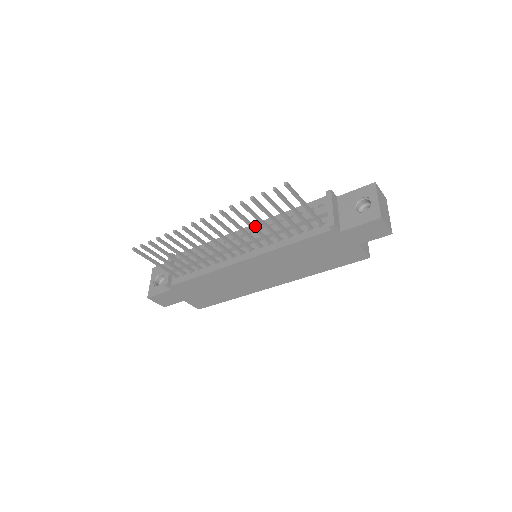
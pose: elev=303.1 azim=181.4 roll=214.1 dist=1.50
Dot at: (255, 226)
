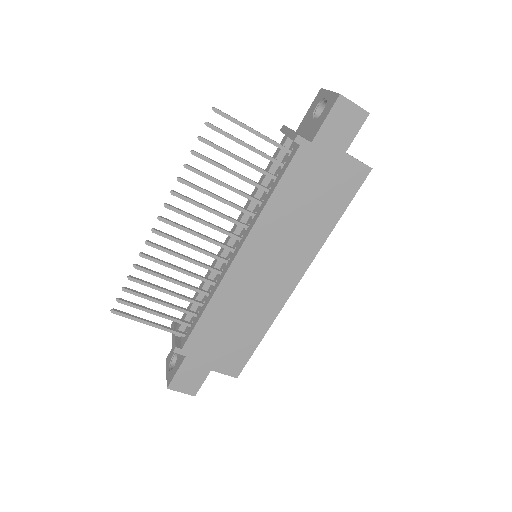
Dot at: (222, 198)
